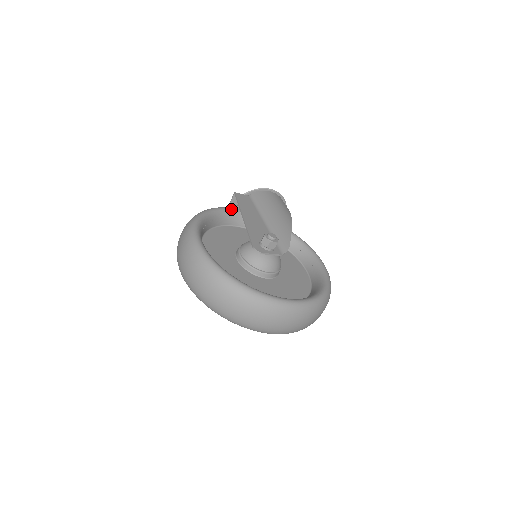
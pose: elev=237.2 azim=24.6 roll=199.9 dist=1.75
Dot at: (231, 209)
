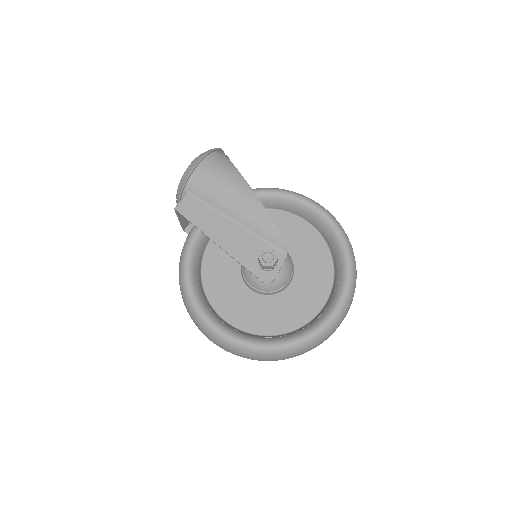
Dot at: (194, 238)
